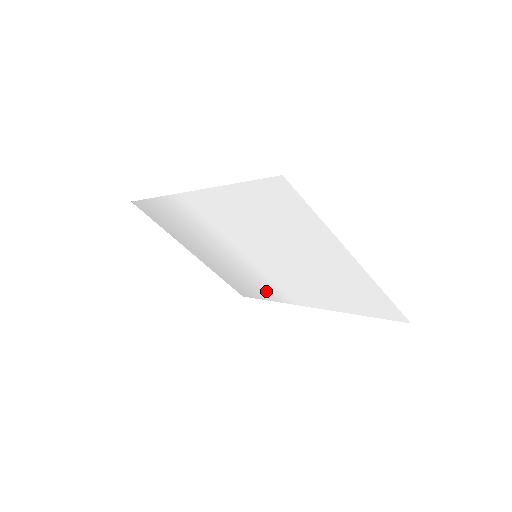
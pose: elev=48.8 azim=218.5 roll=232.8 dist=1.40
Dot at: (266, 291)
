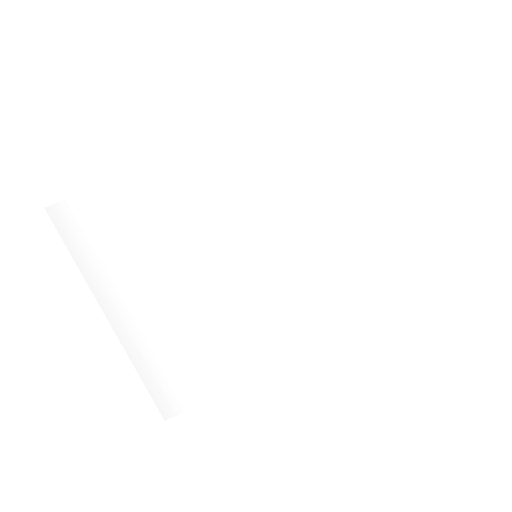
Dot at: (231, 362)
